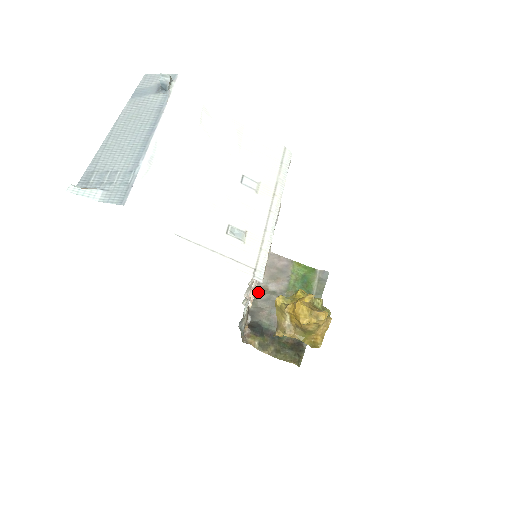
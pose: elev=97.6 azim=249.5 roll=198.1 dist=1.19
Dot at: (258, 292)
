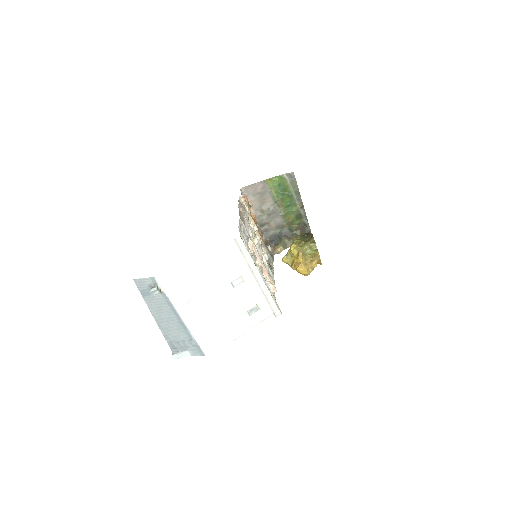
Dot at: (259, 217)
